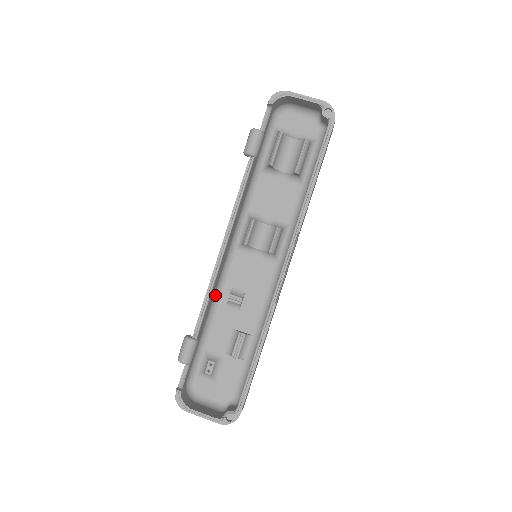
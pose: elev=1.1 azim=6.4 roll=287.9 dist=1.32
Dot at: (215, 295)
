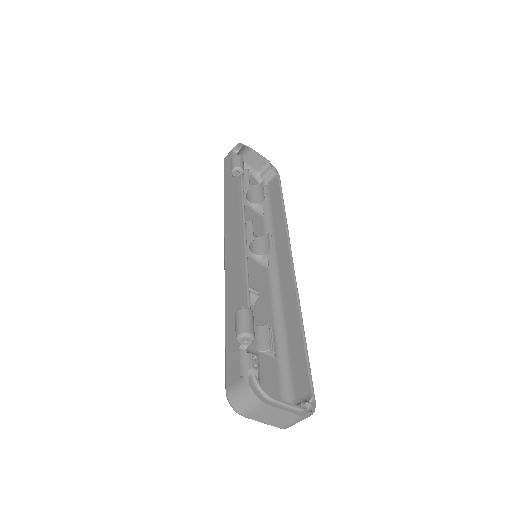
Dot at: occluded
